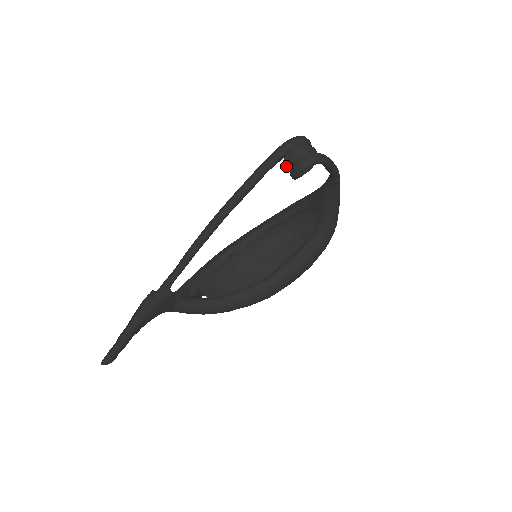
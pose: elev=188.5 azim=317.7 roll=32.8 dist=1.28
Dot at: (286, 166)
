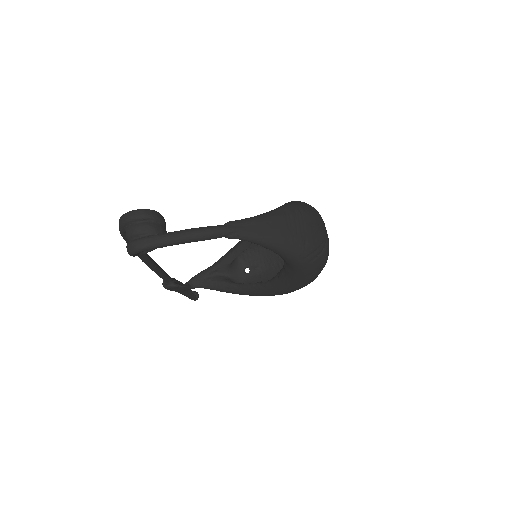
Dot at: occluded
